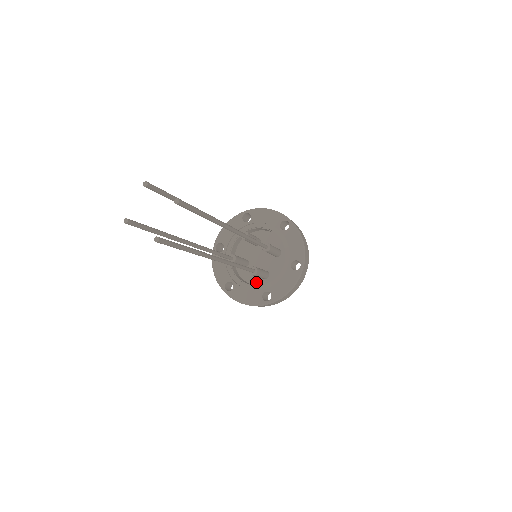
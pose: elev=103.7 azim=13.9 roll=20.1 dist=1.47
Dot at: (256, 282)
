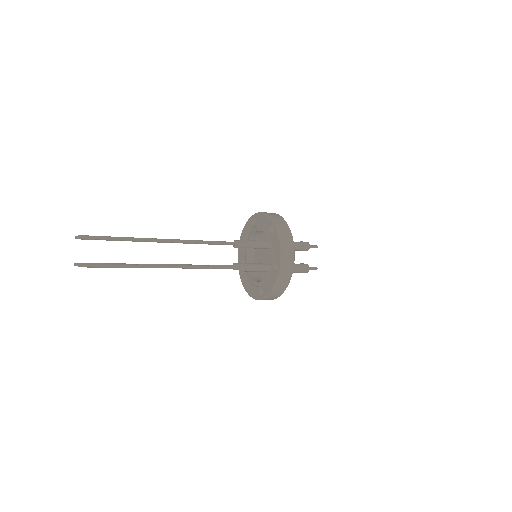
Dot at: occluded
